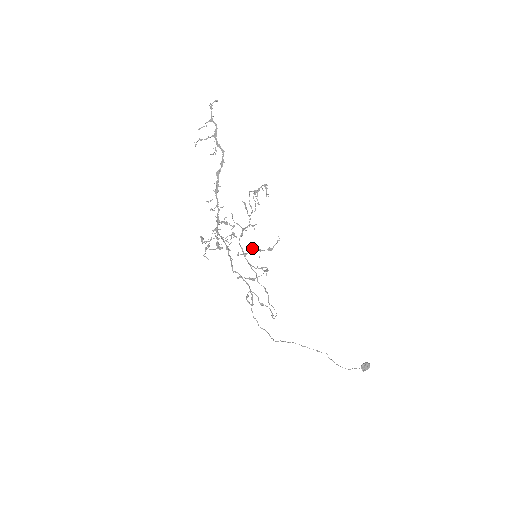
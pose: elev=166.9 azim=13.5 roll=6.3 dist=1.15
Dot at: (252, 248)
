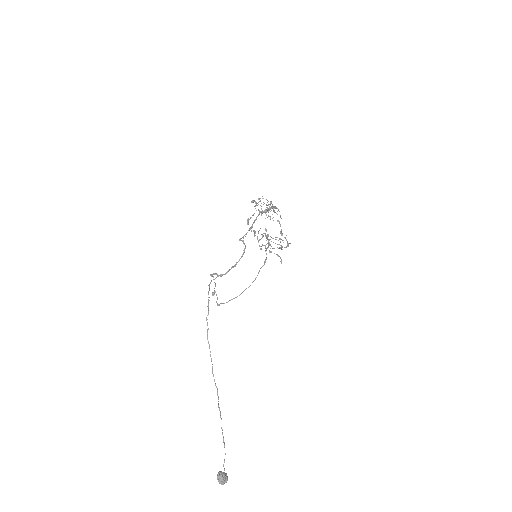
Dot at: occluded
